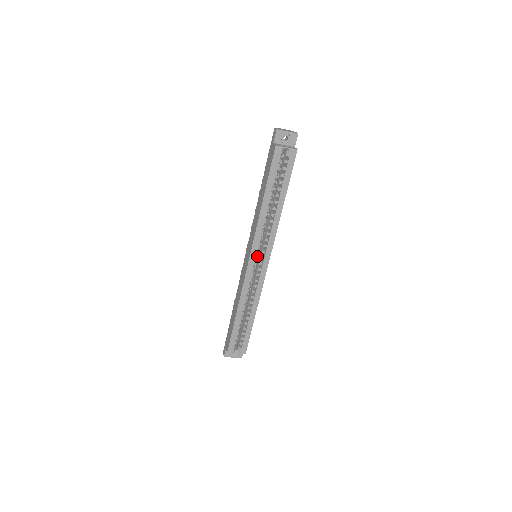
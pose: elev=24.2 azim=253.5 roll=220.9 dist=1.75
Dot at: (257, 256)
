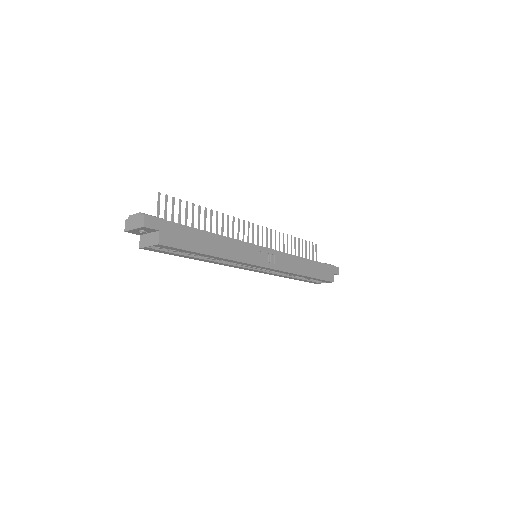
Dot at: occluded
